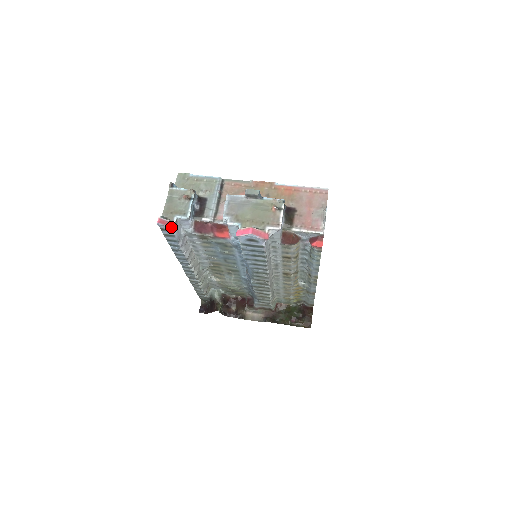
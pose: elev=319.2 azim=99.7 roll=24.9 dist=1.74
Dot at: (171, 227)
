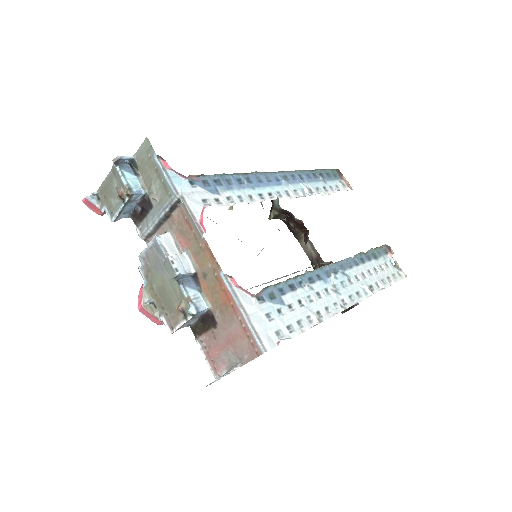
Dot at: (98, 214)
